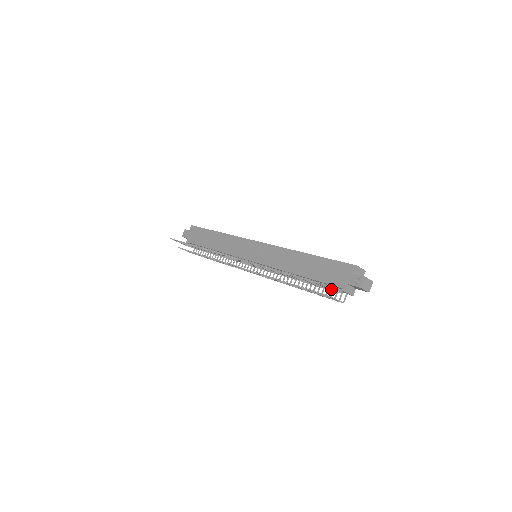
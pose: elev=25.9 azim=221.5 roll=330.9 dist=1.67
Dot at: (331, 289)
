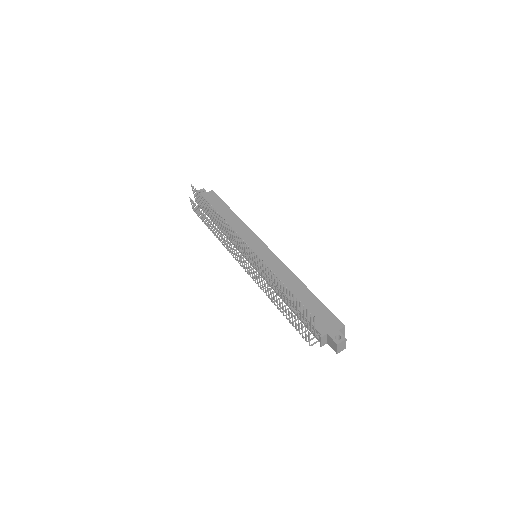
Dot at: occluded
